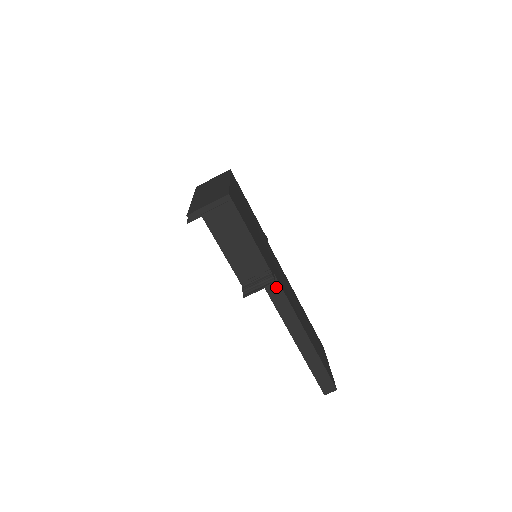
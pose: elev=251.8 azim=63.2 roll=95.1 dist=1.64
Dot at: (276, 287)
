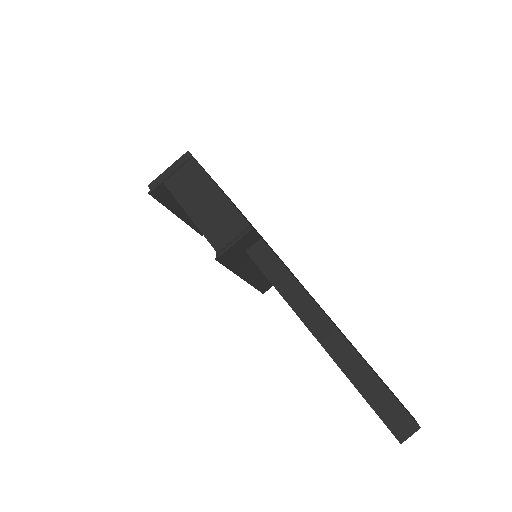
Dot at: (268, 256)
